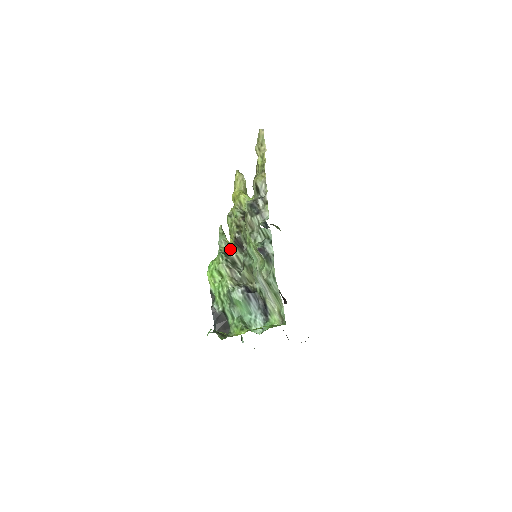
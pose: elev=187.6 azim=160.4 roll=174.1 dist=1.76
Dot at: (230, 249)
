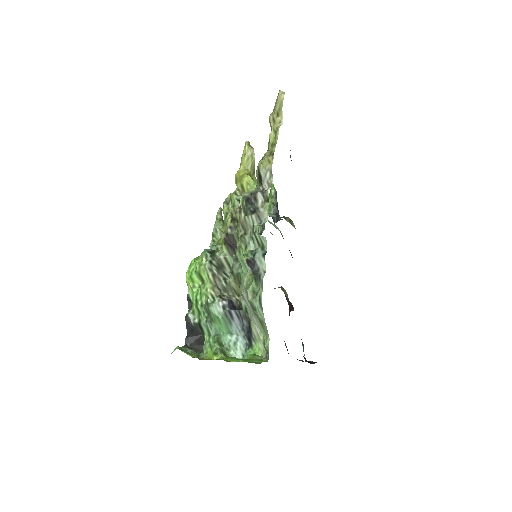
Dot at: occluded
